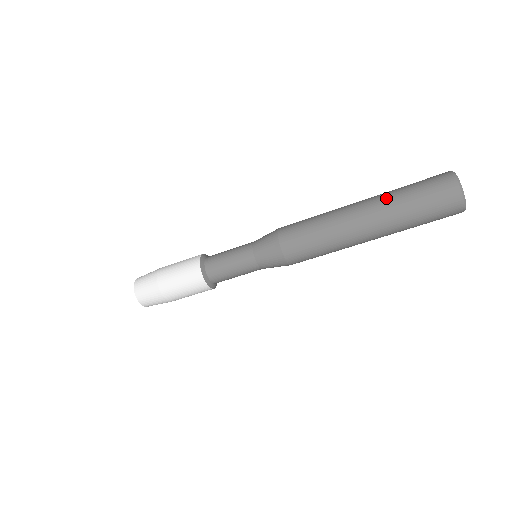
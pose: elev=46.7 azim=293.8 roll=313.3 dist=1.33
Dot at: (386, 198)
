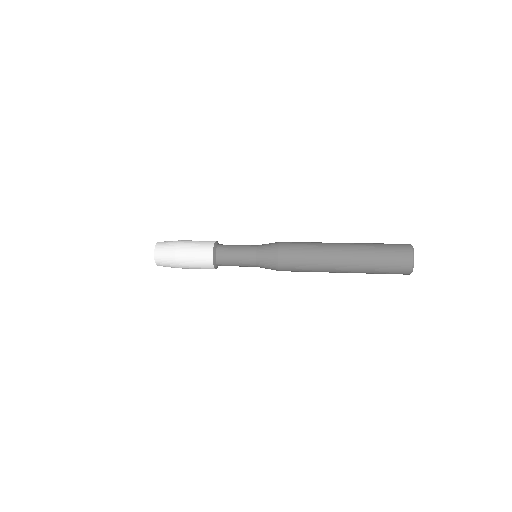
Dot at: (363, 259)
